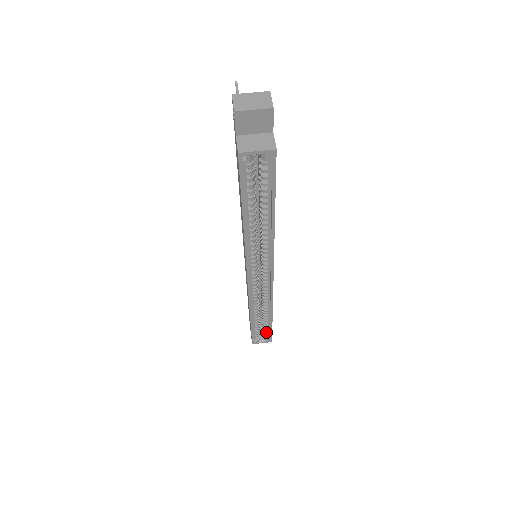
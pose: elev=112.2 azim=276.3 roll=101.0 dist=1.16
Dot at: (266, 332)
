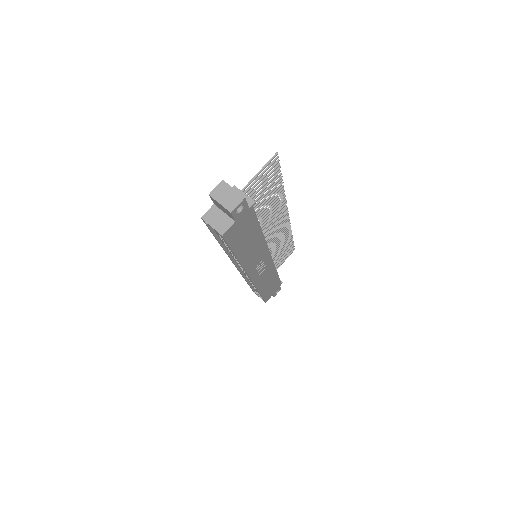
Dot at: occluded
